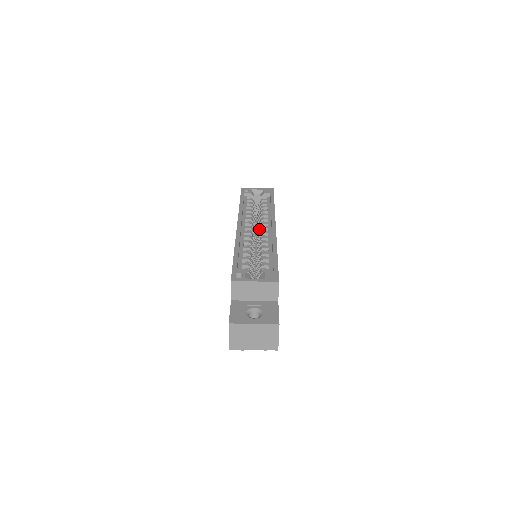
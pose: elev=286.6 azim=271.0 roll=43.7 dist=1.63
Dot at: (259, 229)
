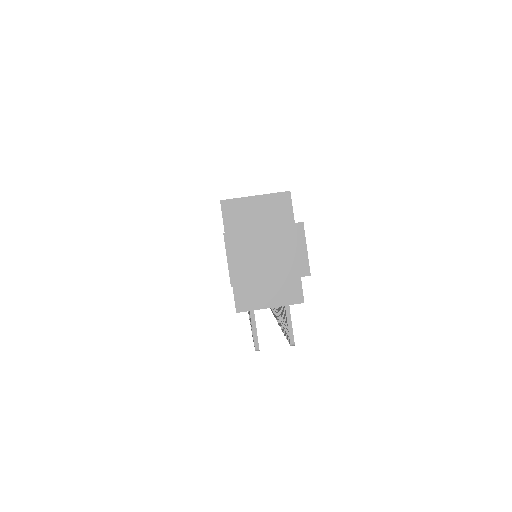
Dot at: occluded
